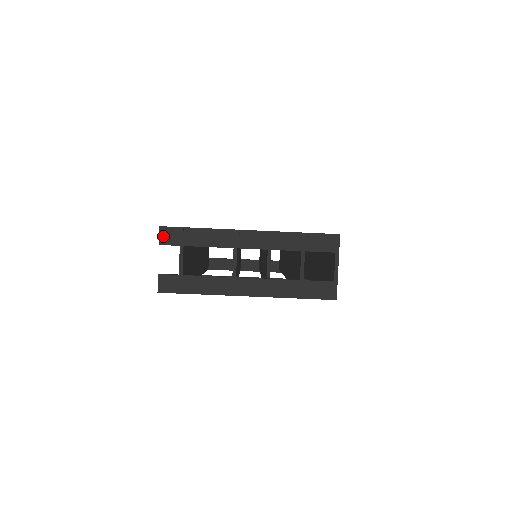
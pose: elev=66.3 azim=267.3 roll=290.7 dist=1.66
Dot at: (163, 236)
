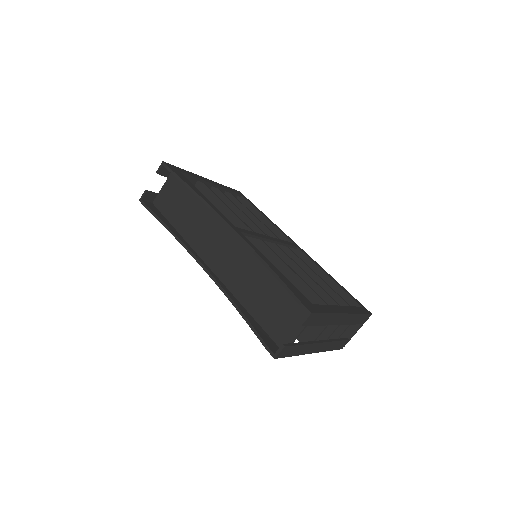
Dot at: (308, 320)
